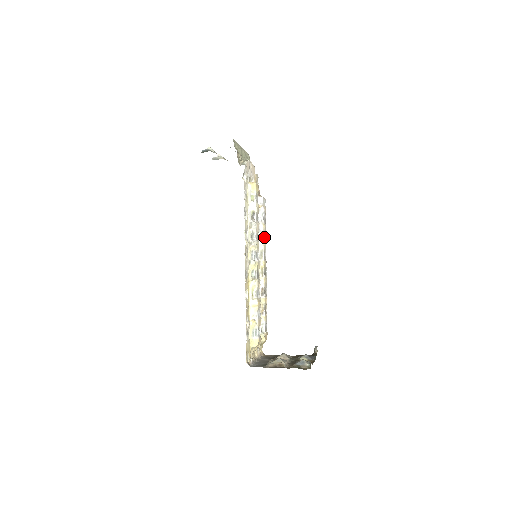
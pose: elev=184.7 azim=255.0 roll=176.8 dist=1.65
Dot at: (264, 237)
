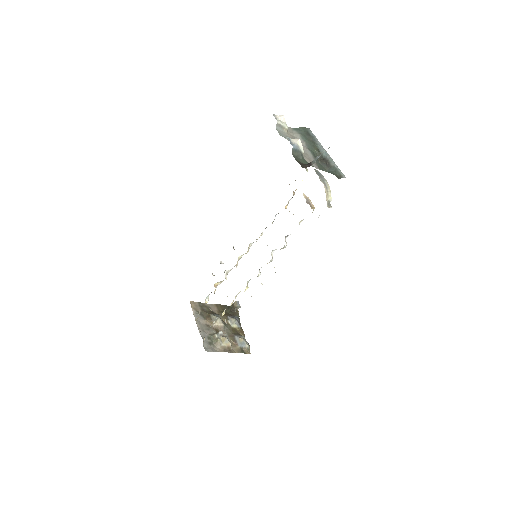
Dot at: occluded
